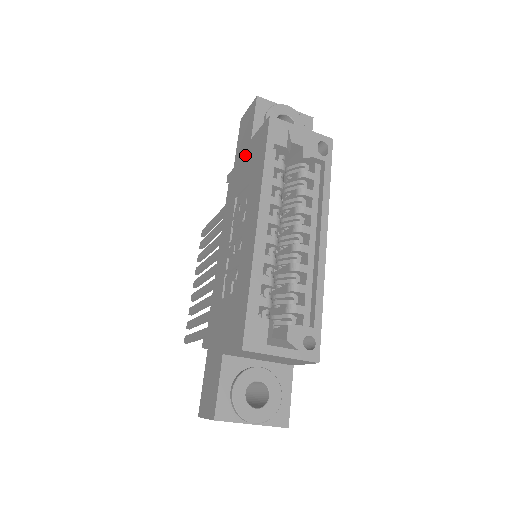
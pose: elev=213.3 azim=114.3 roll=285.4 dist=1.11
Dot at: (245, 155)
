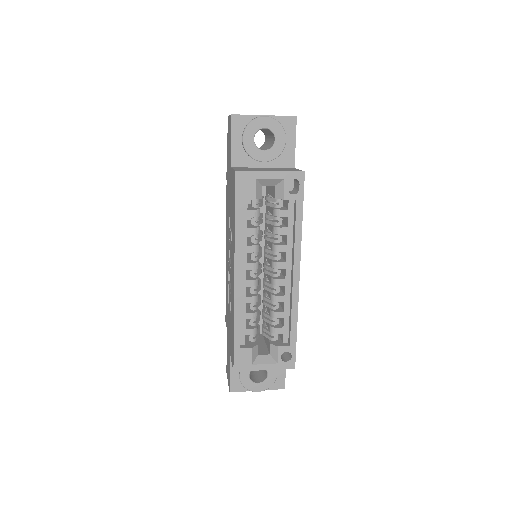
Dot at: (229, 179)
